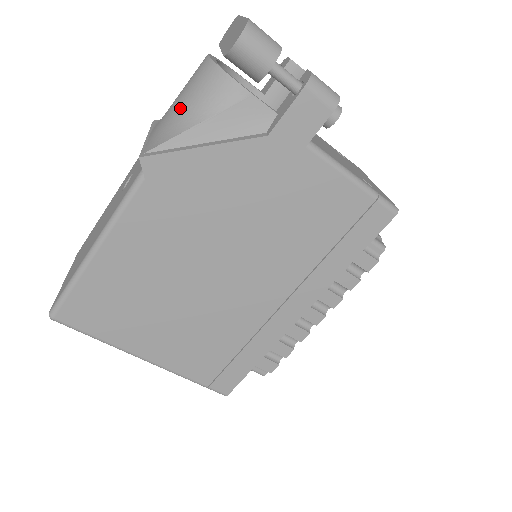
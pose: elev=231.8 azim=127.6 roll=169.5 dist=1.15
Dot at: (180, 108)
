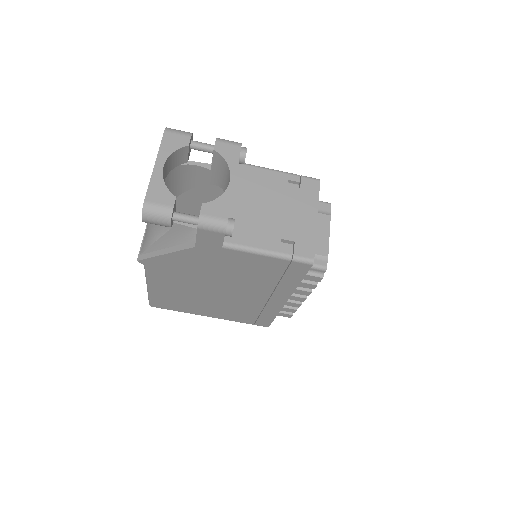
Dot at: occluded
